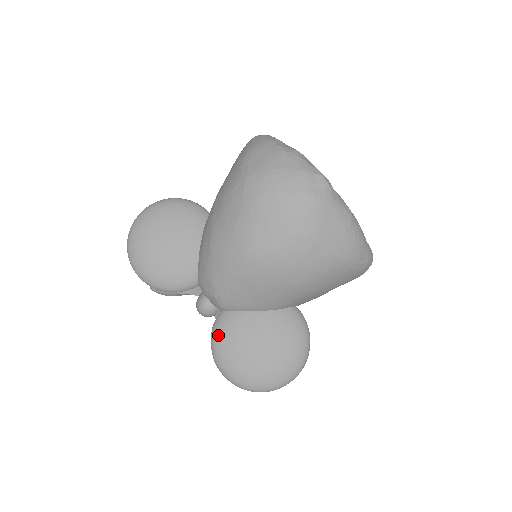
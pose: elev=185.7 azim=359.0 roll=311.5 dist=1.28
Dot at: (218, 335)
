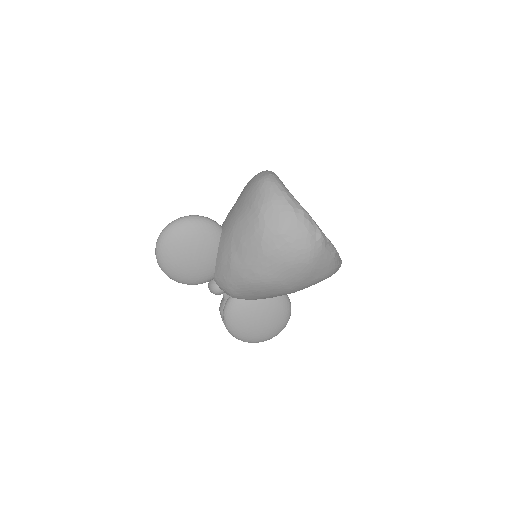
Dot at: (230, 314)
